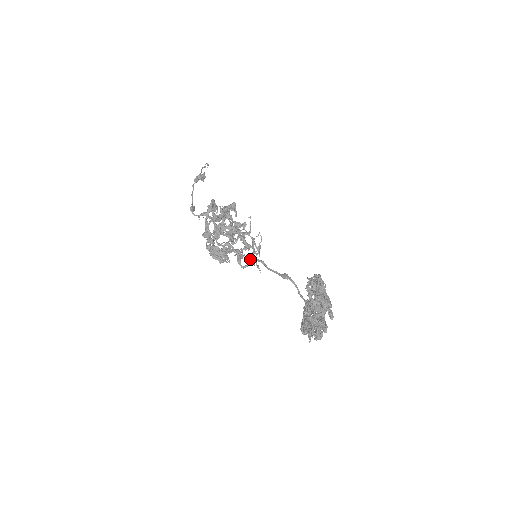
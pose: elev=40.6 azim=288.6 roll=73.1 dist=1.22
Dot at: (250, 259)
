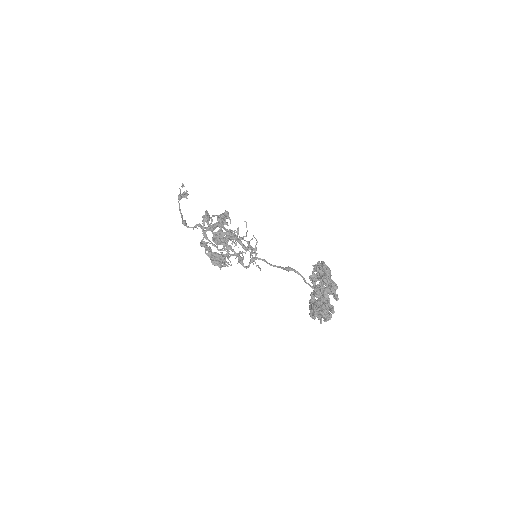
Dot at: (252, 259)
